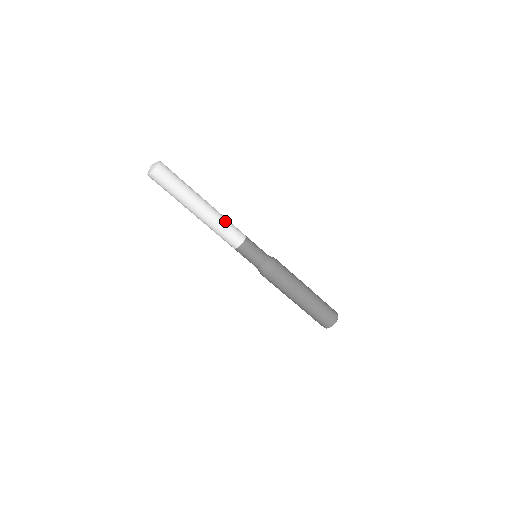
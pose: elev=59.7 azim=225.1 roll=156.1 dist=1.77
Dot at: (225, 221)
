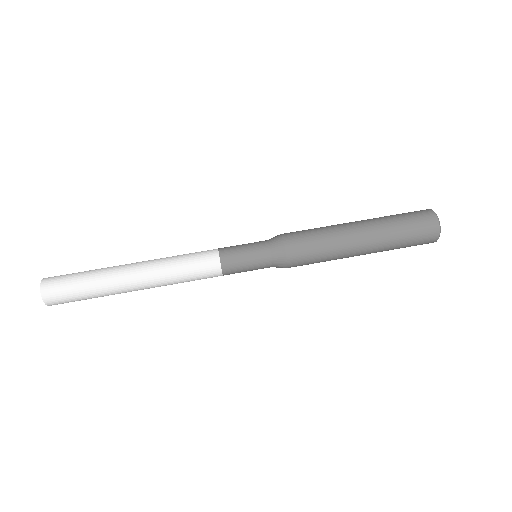
Dot at: occluded
